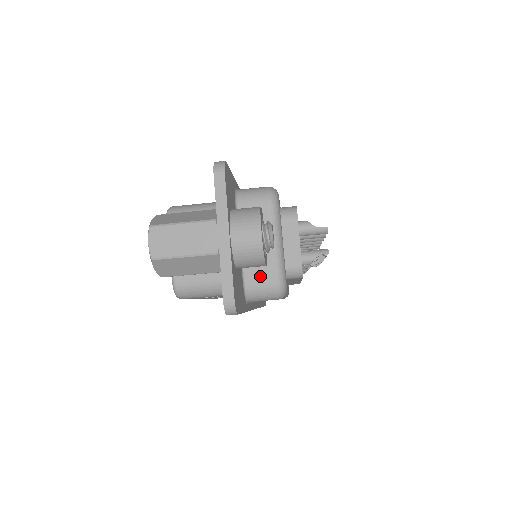
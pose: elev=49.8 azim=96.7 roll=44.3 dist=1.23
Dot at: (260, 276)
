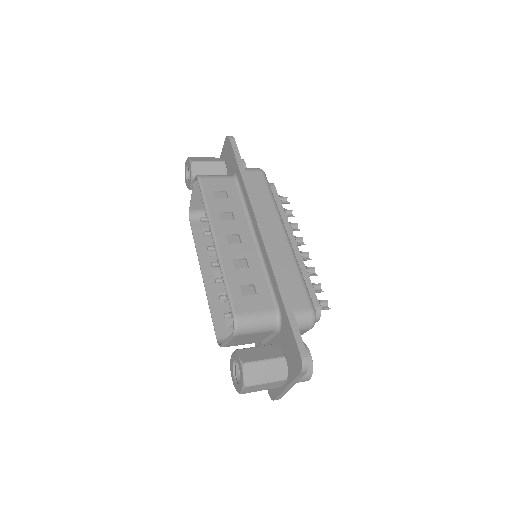
Dot at: occluded
